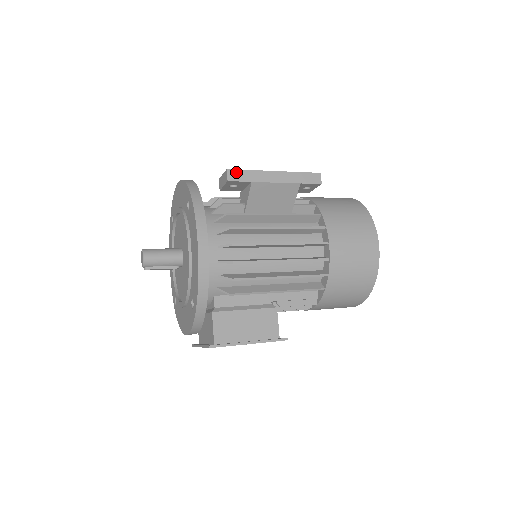
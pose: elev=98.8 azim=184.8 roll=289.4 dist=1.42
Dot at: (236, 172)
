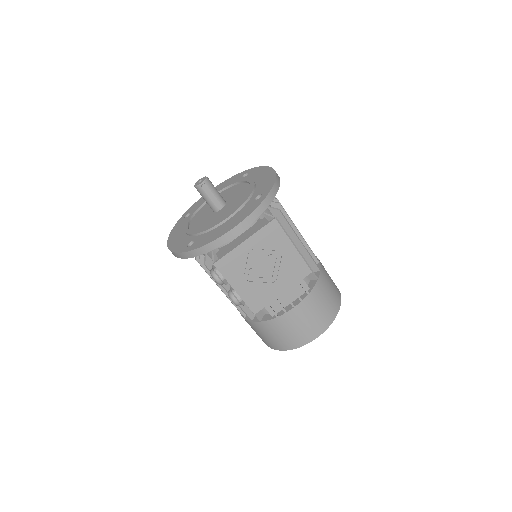
Dot at: occluded
